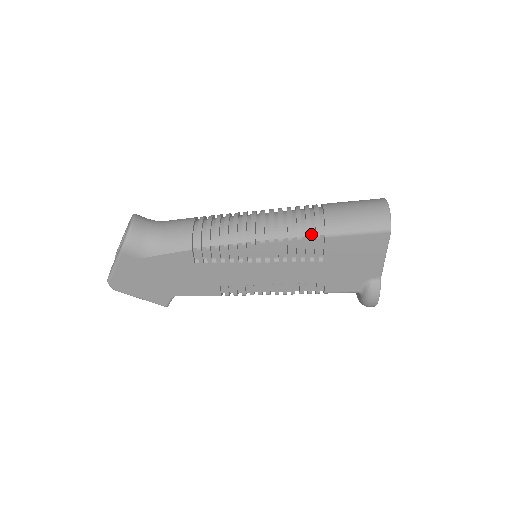
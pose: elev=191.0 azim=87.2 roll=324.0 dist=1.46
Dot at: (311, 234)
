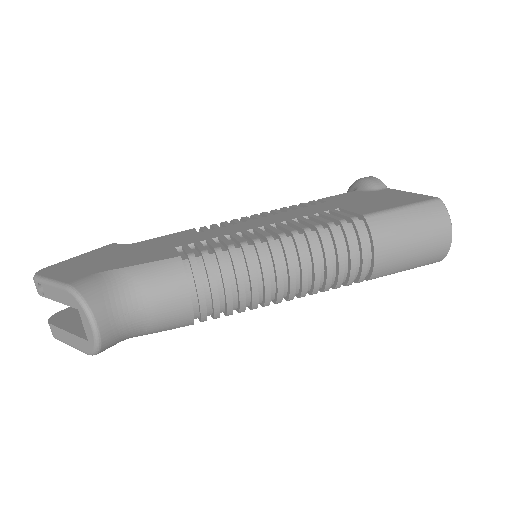
Dot at: (351, 280)
